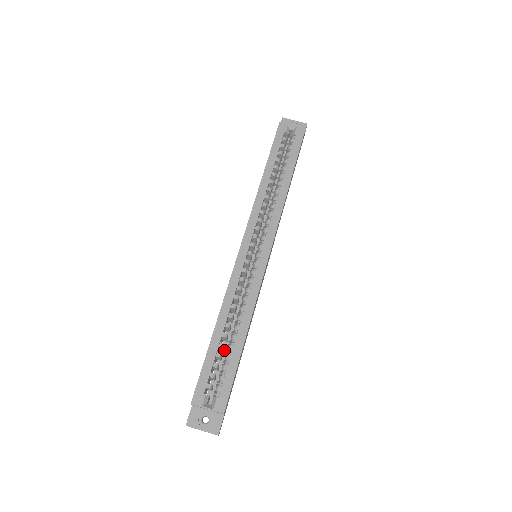
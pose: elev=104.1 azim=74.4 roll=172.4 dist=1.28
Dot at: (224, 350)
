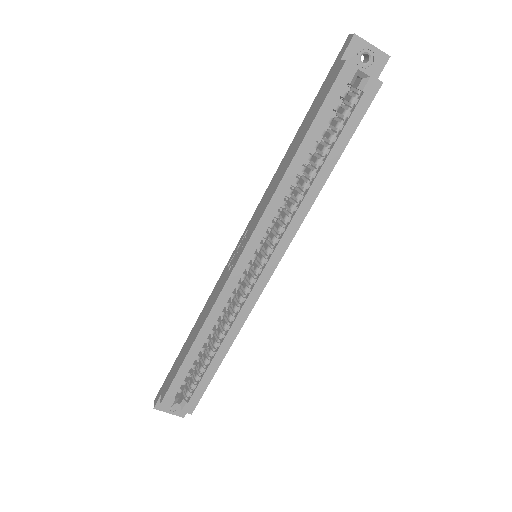
Dot at: occluded
